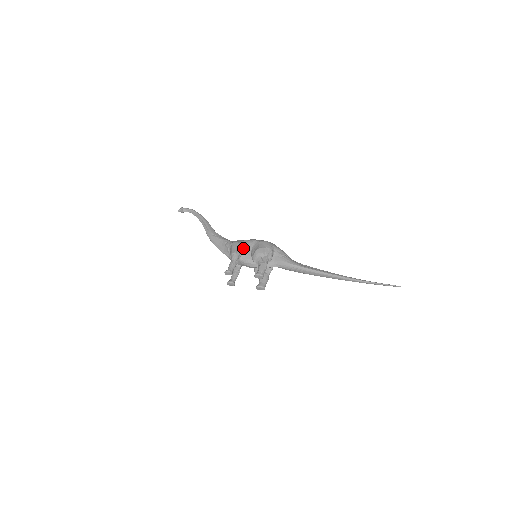
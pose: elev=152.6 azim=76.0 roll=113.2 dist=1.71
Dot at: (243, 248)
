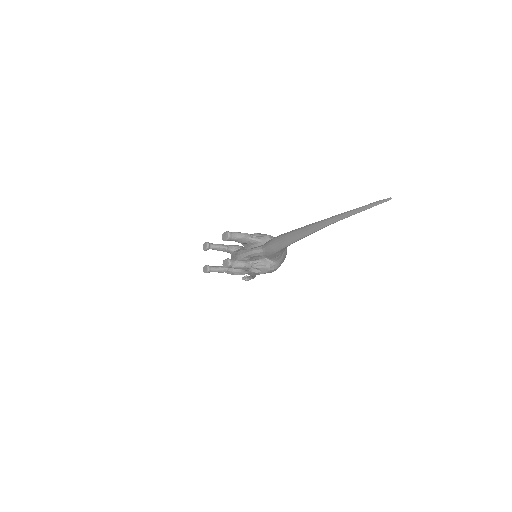
Dot at: occluded
